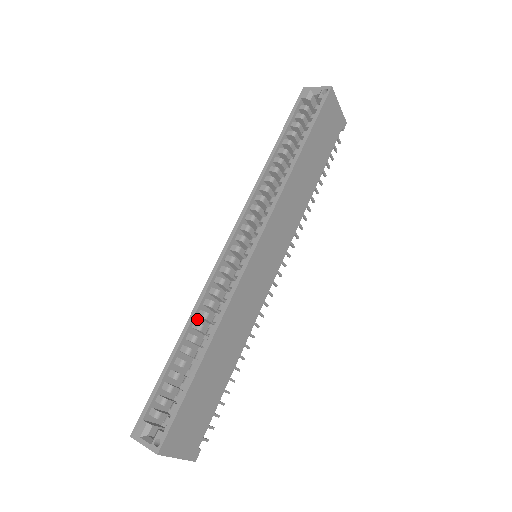
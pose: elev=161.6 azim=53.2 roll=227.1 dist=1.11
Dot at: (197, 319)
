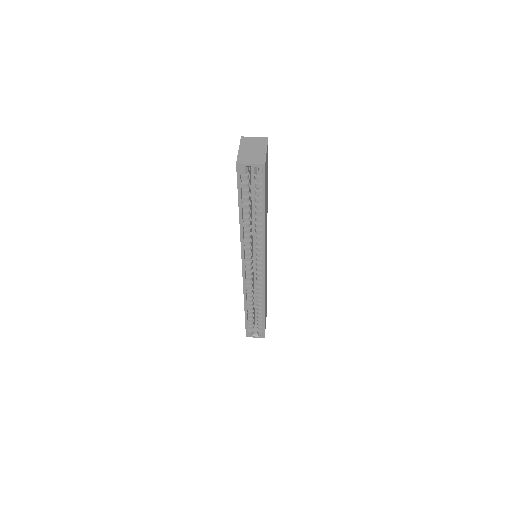
Dot at: (247, 298)
